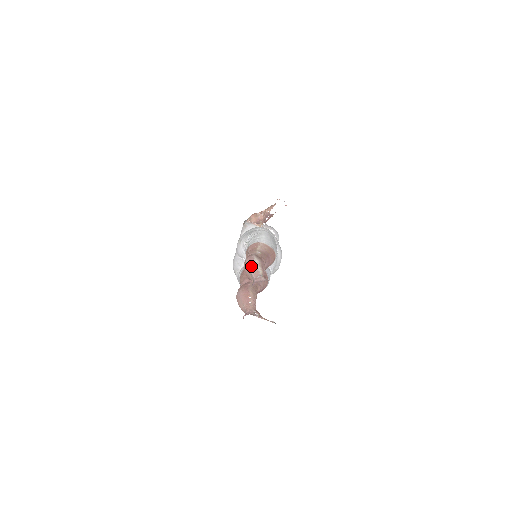
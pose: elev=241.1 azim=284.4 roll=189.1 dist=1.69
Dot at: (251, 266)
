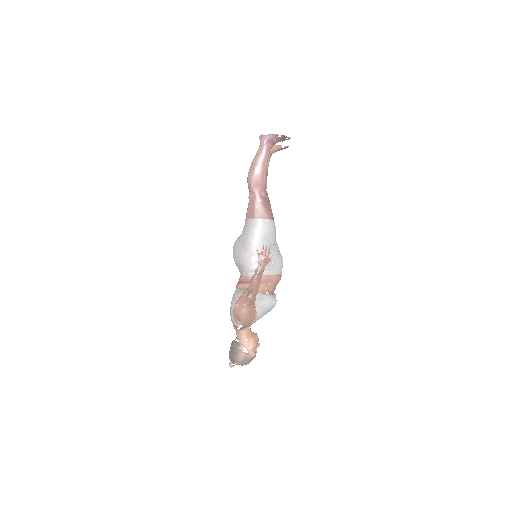
Dot at: occluded
